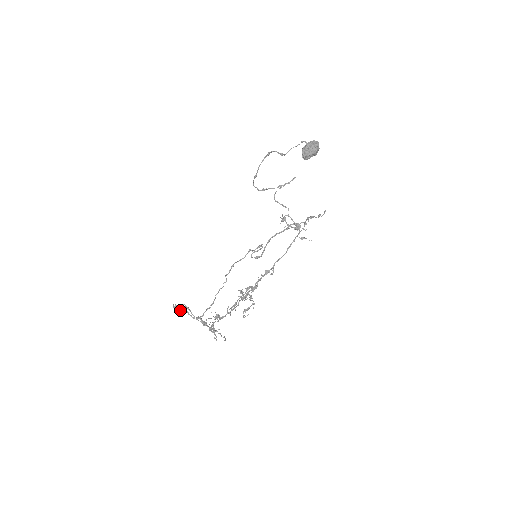
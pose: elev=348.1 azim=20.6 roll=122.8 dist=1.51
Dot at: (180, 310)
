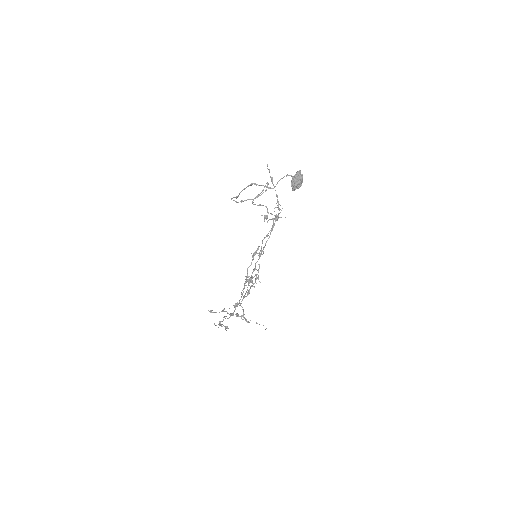
Dot at: occluded
